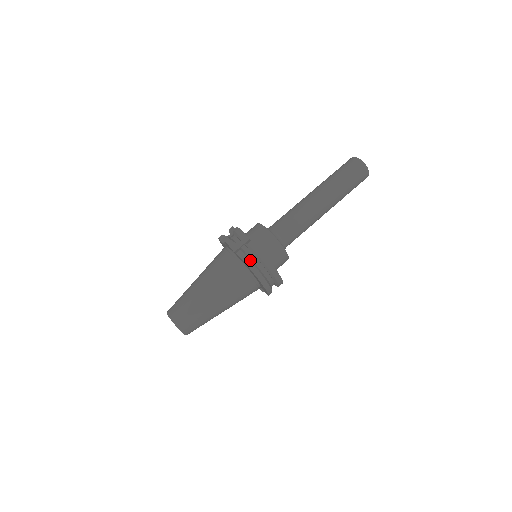
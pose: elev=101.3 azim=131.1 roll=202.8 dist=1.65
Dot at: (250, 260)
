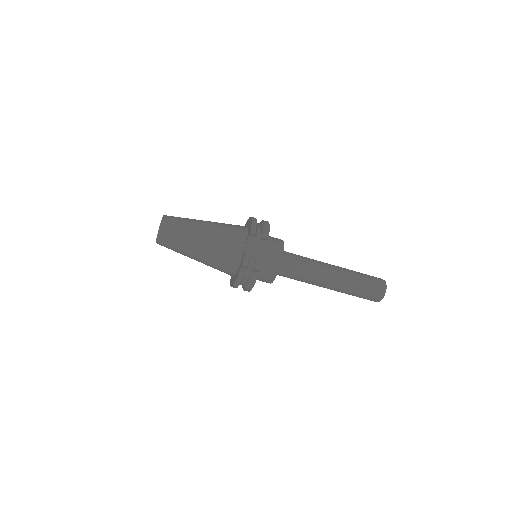
Dot at: occluded
